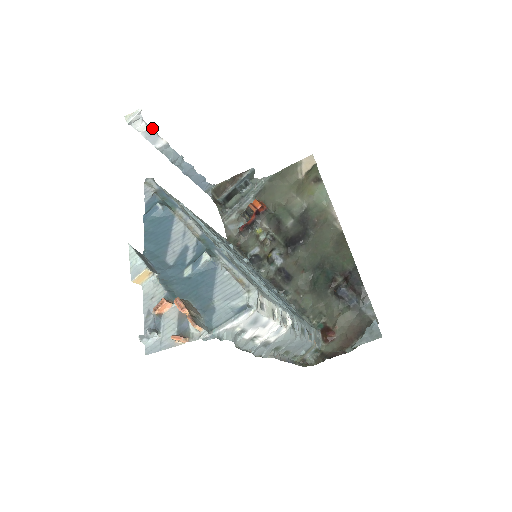
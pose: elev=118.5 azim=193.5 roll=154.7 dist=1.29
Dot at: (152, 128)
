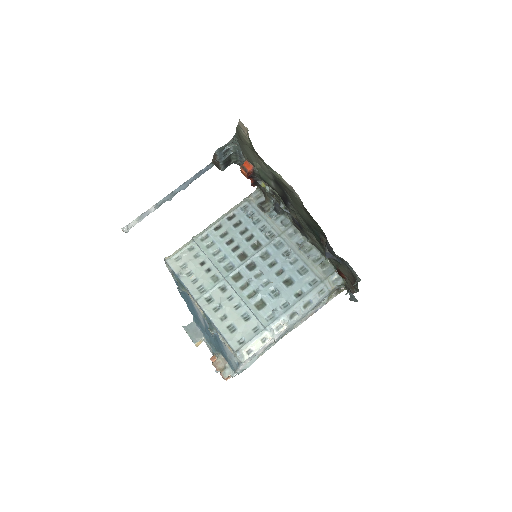
Dot at: (138, 217)
